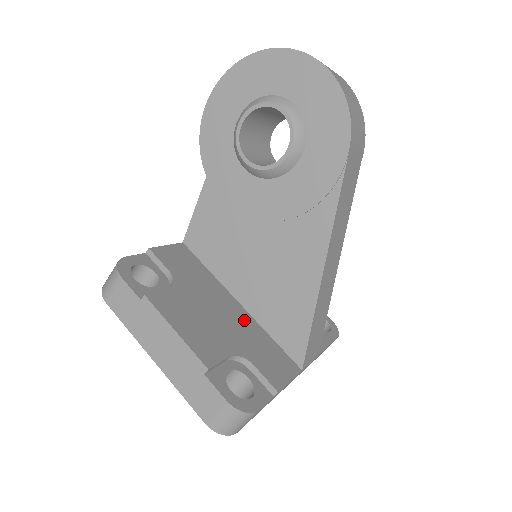
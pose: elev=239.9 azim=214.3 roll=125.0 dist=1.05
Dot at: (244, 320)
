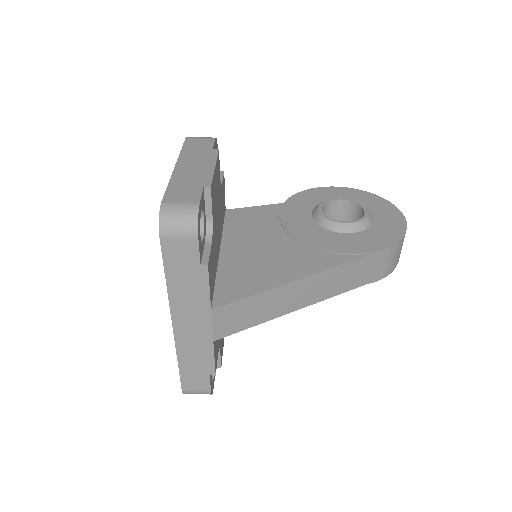
Dot at: (217, 251)
